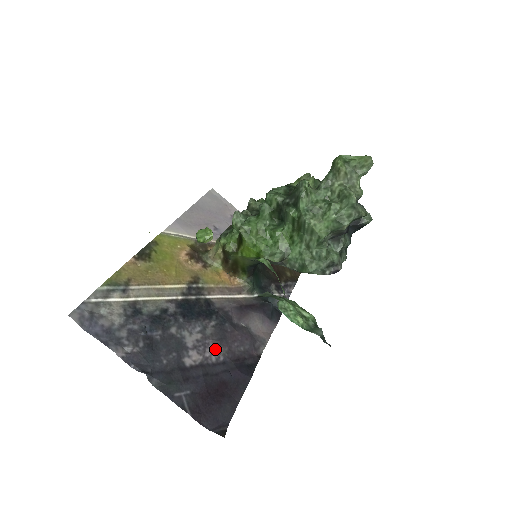
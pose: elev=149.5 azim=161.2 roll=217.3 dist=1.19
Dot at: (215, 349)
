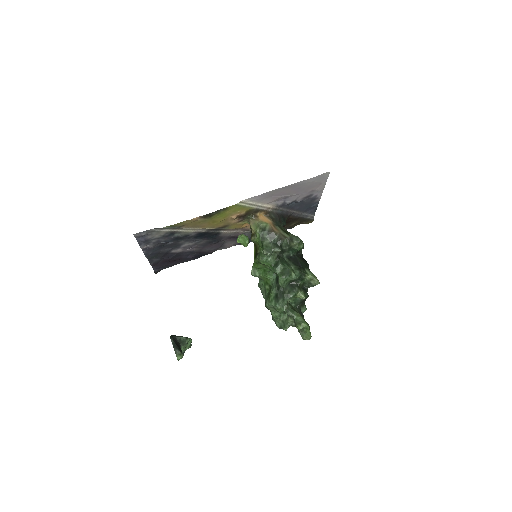
Dot at: (194, 248)
